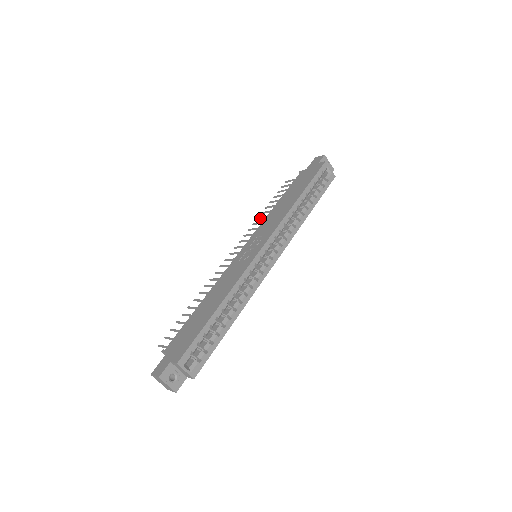
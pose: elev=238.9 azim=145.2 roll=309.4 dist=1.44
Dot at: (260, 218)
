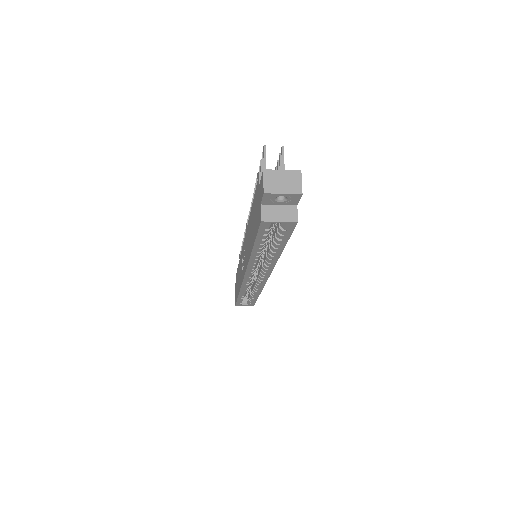
Dot at: occluded
